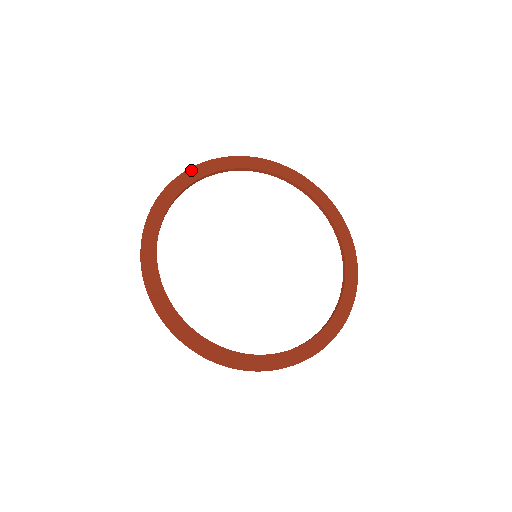
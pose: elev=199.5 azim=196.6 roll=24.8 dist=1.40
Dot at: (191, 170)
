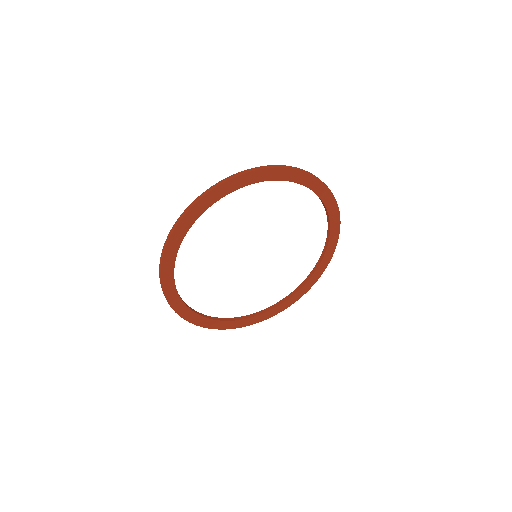
Dot at: (163, 279)
